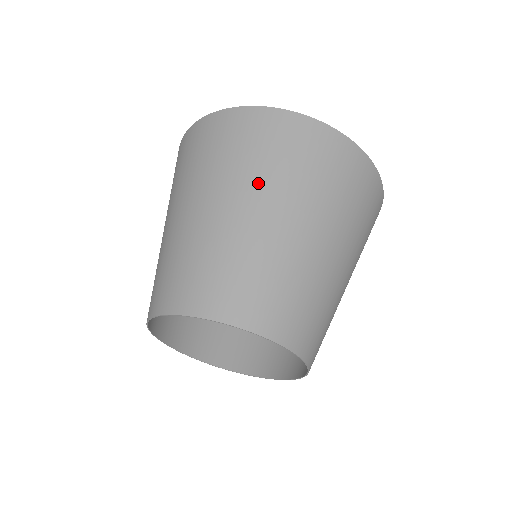
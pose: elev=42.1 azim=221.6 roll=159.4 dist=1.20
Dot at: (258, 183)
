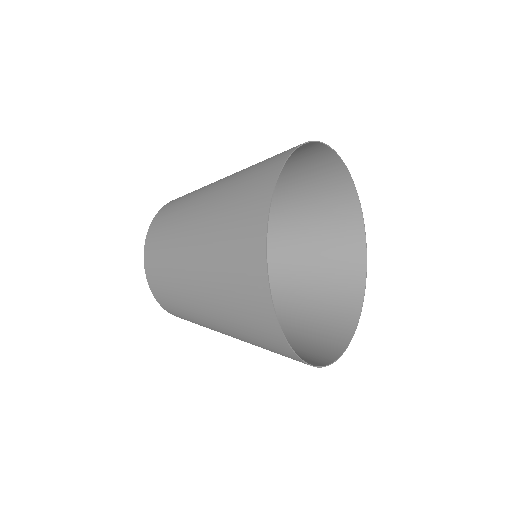
Dot at: (239, 337)
